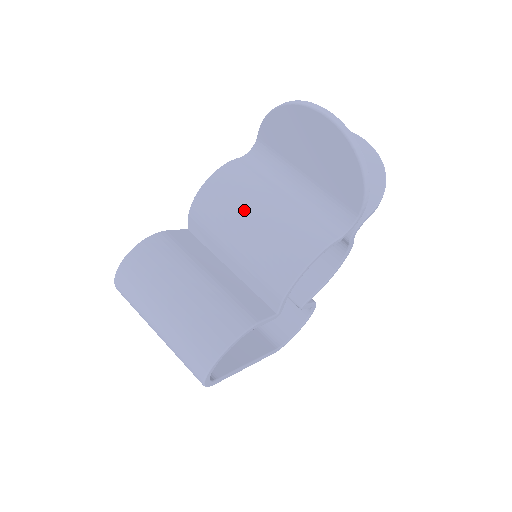
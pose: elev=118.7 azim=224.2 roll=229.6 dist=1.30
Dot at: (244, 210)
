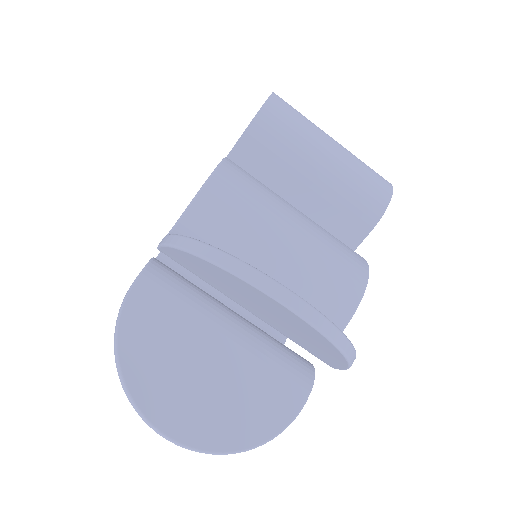
Dot at: occluded
